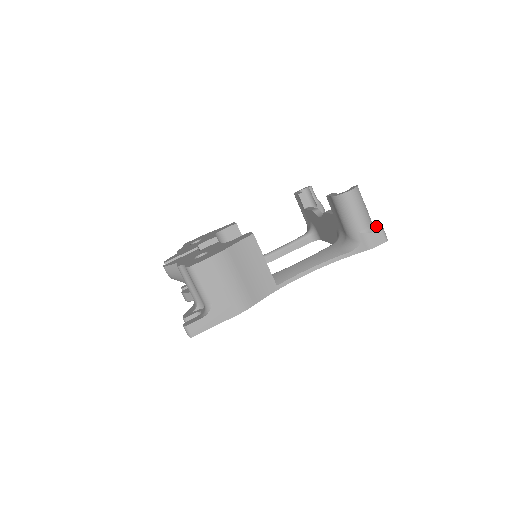
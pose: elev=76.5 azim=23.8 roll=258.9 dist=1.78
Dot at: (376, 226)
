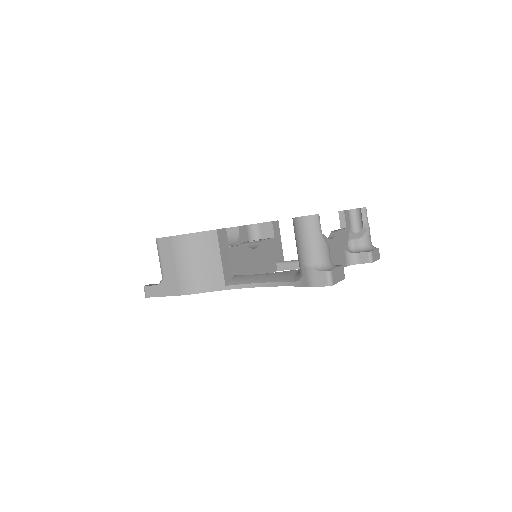
Dot at: (332, 266)
